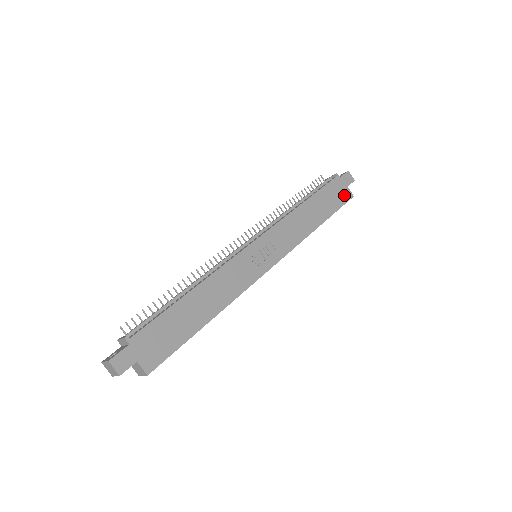
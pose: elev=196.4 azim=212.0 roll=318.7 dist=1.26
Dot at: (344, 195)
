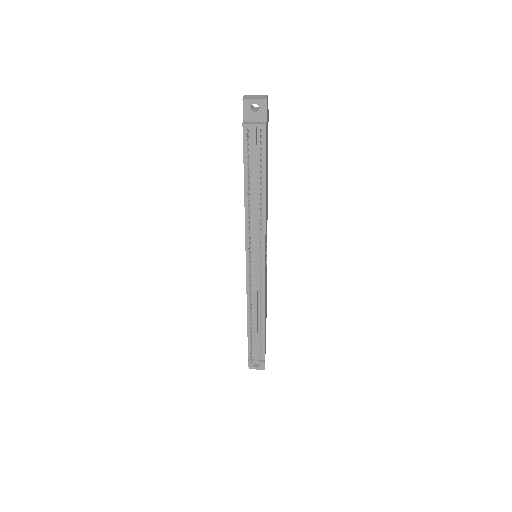
Dot at: occluded
